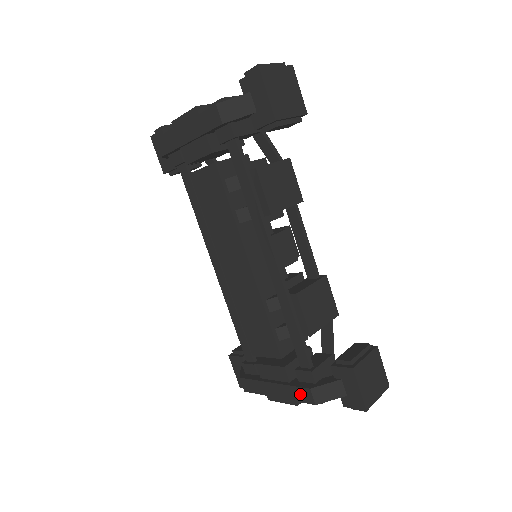
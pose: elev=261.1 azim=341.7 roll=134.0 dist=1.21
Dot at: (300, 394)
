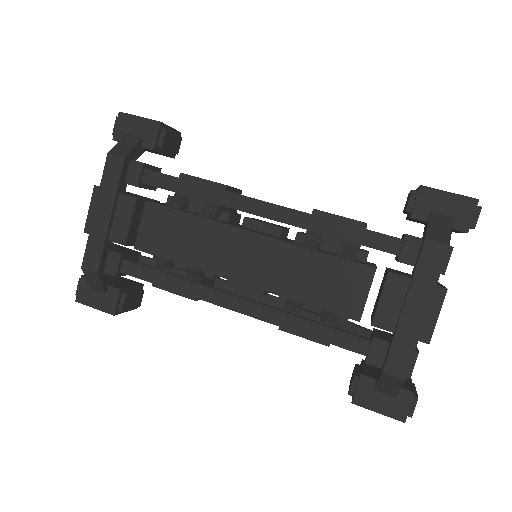
Dot at: (429, 263)
